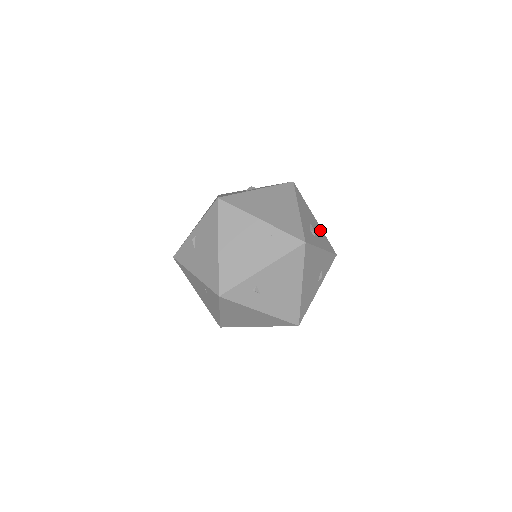
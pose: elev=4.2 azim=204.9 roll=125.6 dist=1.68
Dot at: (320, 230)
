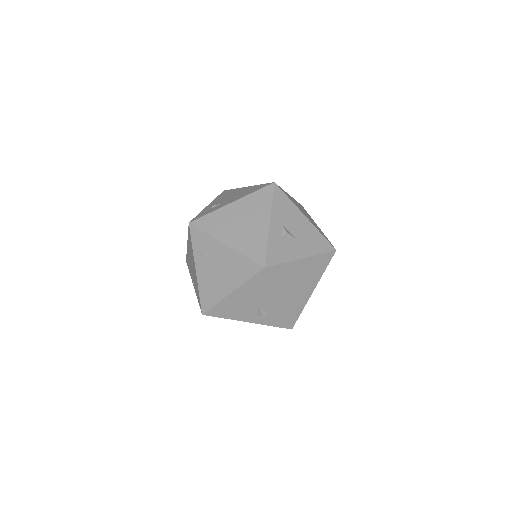
Dot at: occluded
